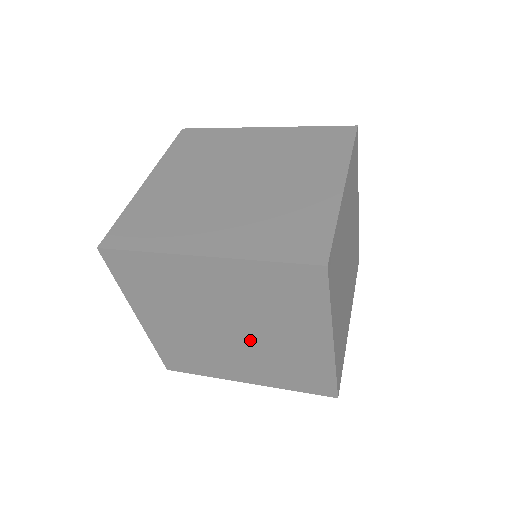
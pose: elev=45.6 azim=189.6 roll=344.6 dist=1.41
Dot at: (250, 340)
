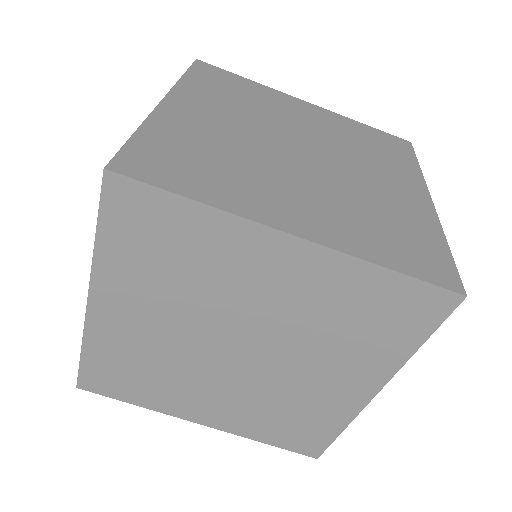
Dot at: (259, 369)
